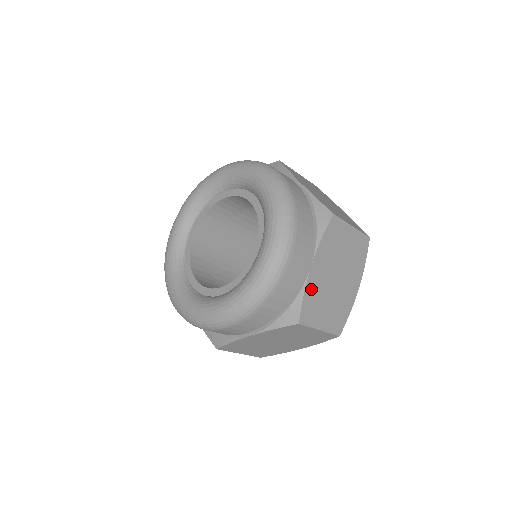
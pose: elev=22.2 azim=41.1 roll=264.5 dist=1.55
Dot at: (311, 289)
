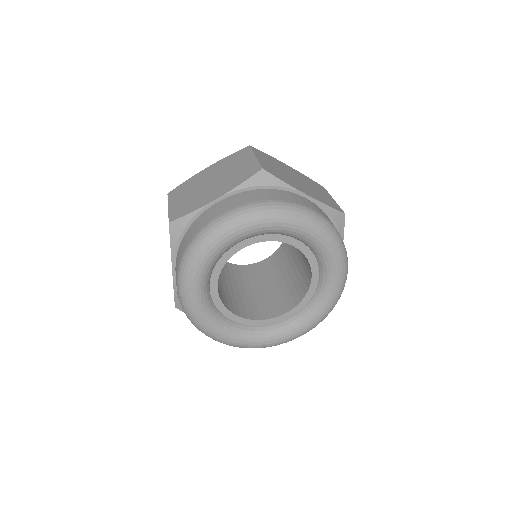
Dot at: occluded
